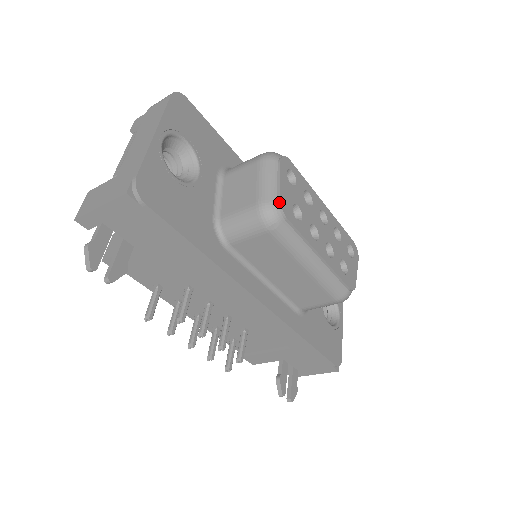
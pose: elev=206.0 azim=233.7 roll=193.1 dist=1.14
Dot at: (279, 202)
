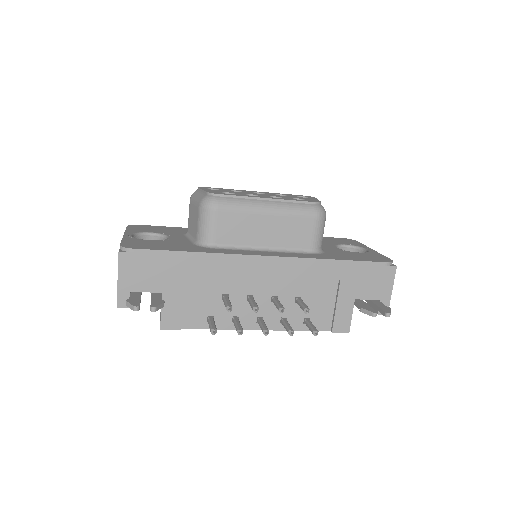
Dot at: (207, 193)
